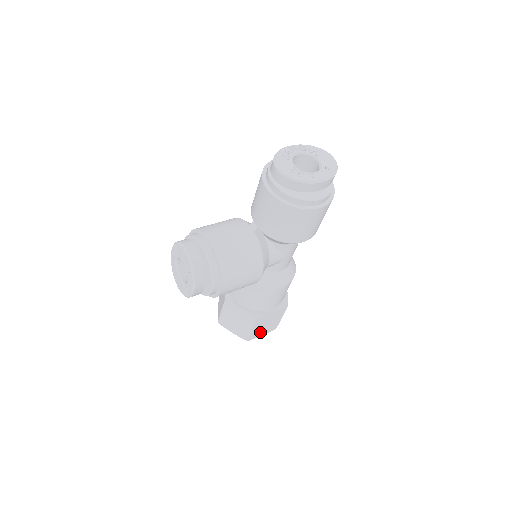
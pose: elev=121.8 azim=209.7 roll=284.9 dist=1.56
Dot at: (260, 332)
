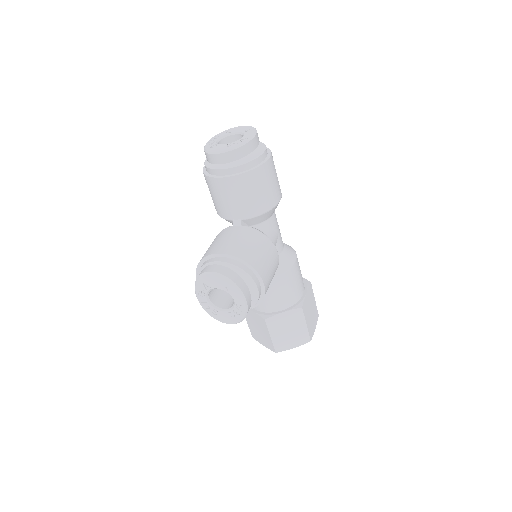
Dot at: (312, 325)
